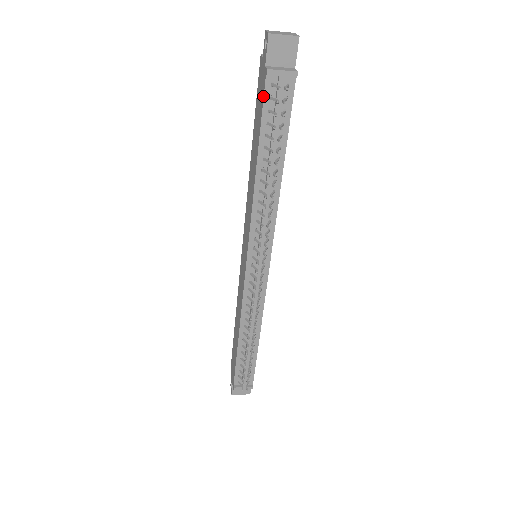
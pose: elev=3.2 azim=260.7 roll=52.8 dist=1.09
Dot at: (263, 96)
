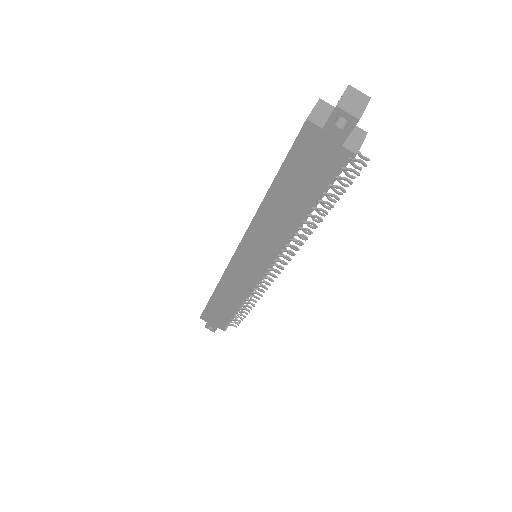
Dot at: (336, 172)
